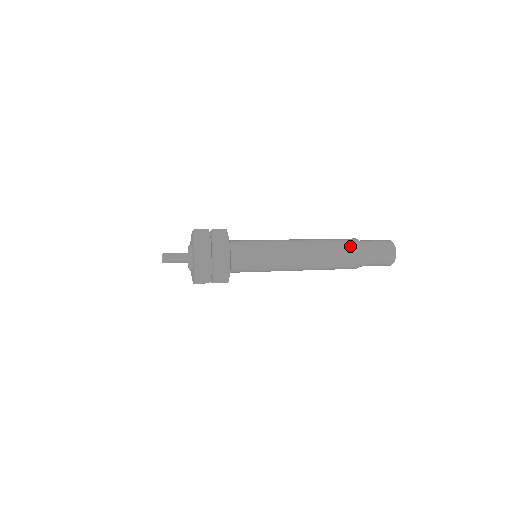
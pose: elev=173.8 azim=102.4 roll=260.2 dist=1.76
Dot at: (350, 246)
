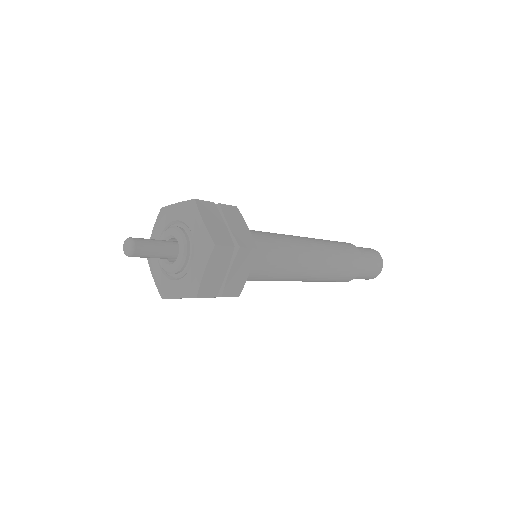
Dot at: (353, 251)
